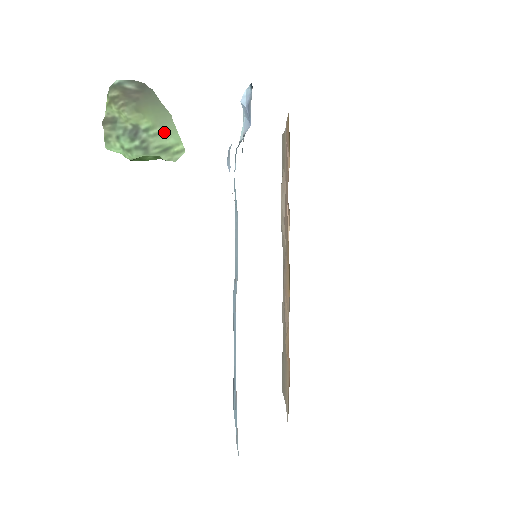
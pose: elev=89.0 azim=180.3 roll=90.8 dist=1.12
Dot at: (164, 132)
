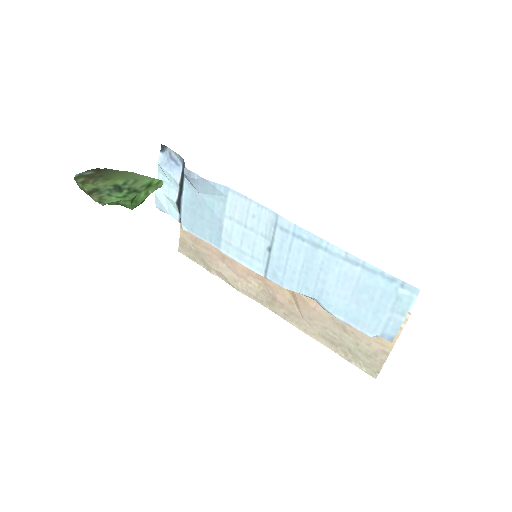
Dot at: (137, 180)
